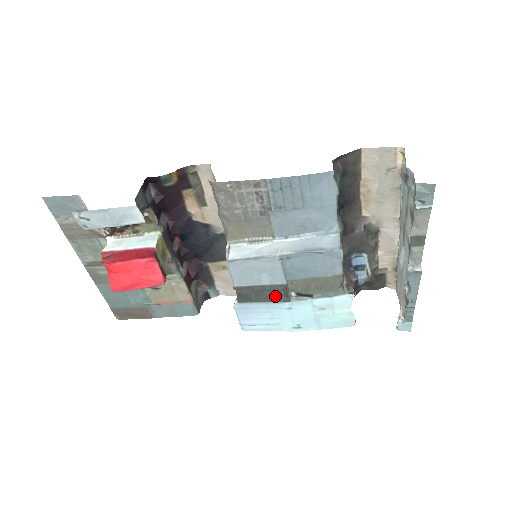
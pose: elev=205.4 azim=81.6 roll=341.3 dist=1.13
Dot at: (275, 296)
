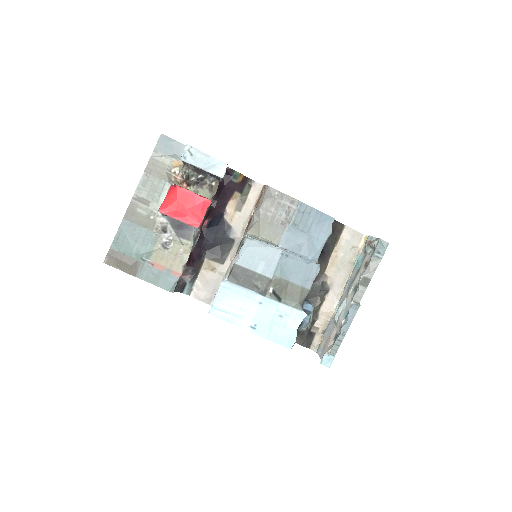
Dot at: (257, 287)
